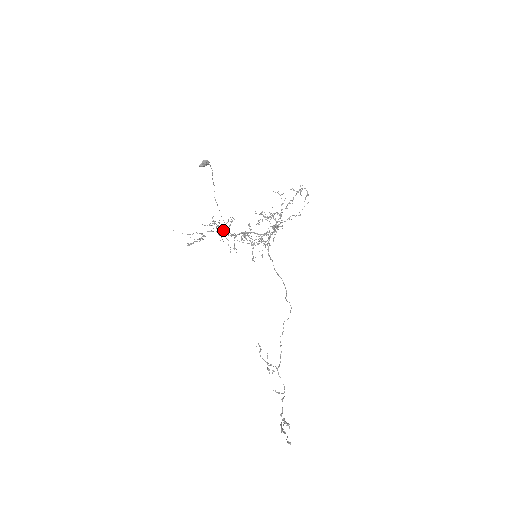
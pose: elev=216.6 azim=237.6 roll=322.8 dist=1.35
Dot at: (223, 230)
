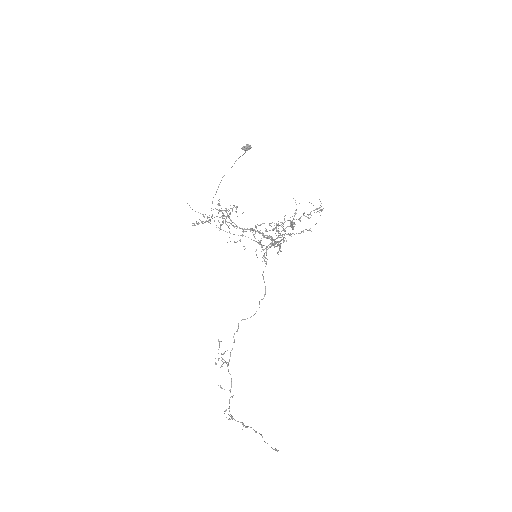
Dot at: (226, 218)
